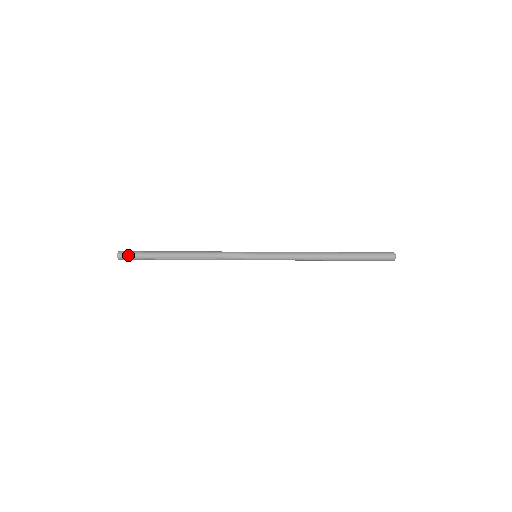
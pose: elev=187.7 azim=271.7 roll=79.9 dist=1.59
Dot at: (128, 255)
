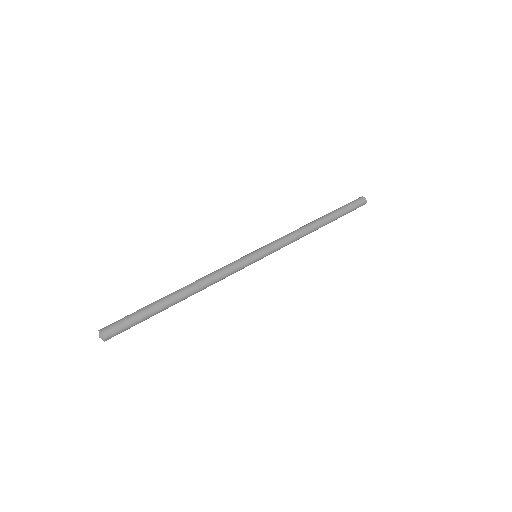
Dot at: (118, 330)
